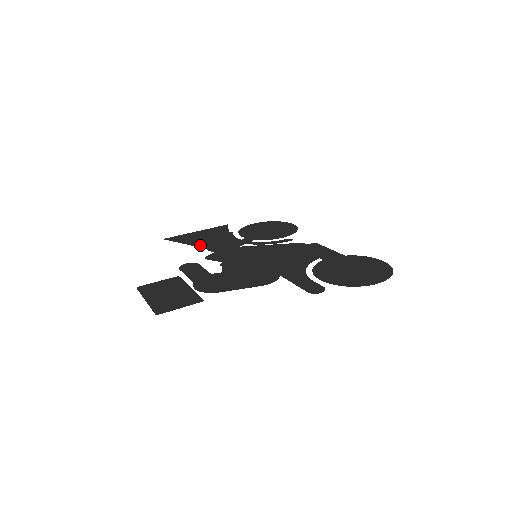
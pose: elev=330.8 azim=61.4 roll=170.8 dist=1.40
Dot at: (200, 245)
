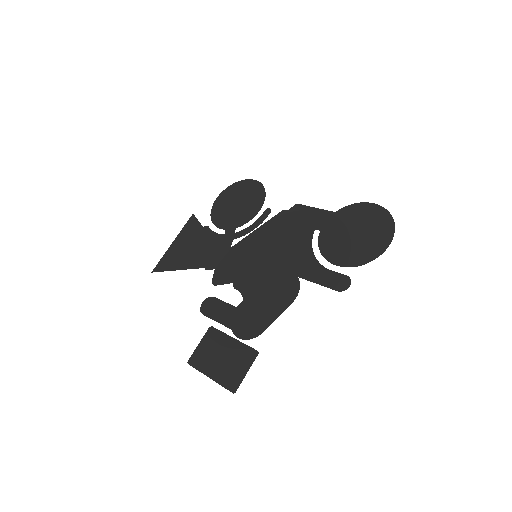
Dot at: (193, 265)
